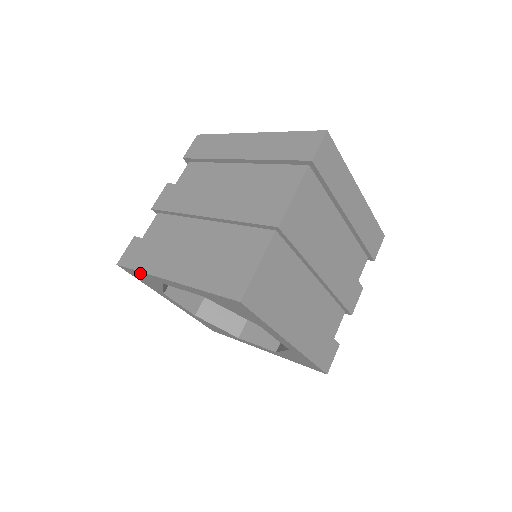
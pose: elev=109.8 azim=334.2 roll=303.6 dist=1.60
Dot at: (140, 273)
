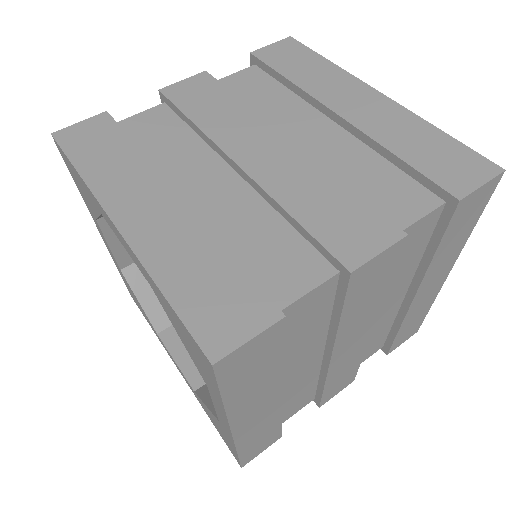
Dot at: (77, 174)
